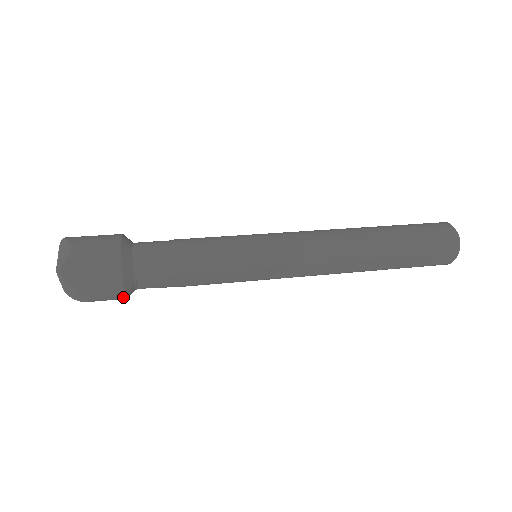
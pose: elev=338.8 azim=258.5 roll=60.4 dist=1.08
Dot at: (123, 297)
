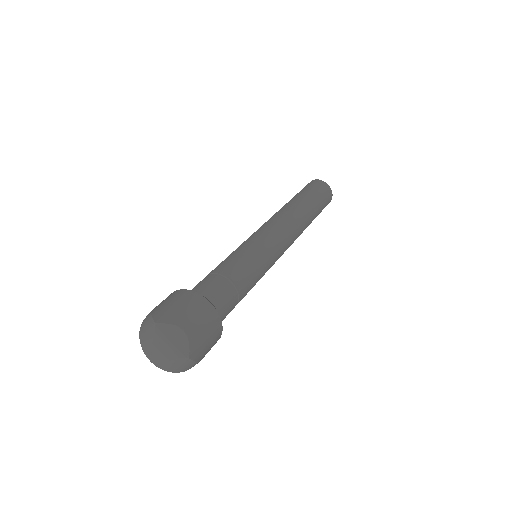
Dot at: occluded
